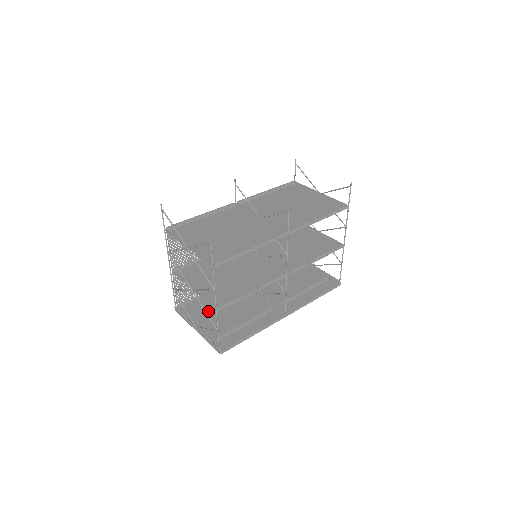
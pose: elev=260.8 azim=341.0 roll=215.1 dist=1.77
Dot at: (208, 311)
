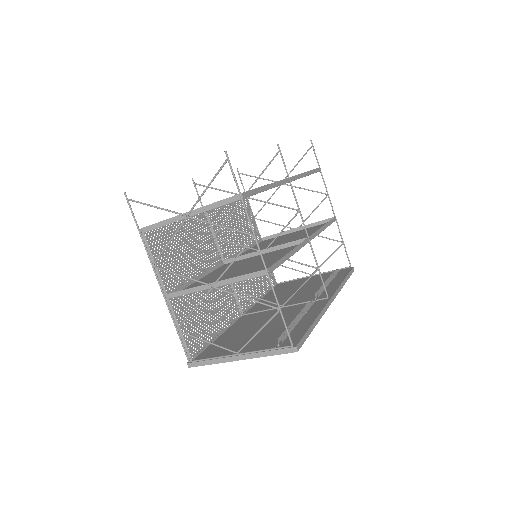
Dot at: (236, 342)
